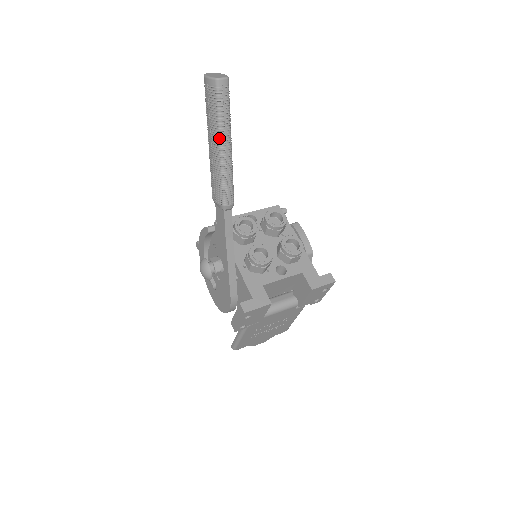
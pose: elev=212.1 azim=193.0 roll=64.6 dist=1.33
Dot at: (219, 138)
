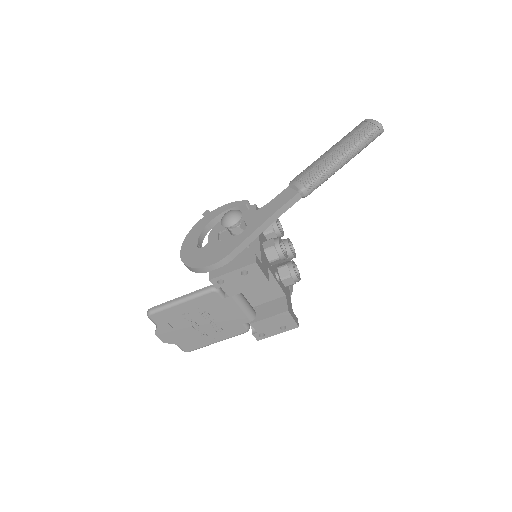
Dot at: (349, 150)
